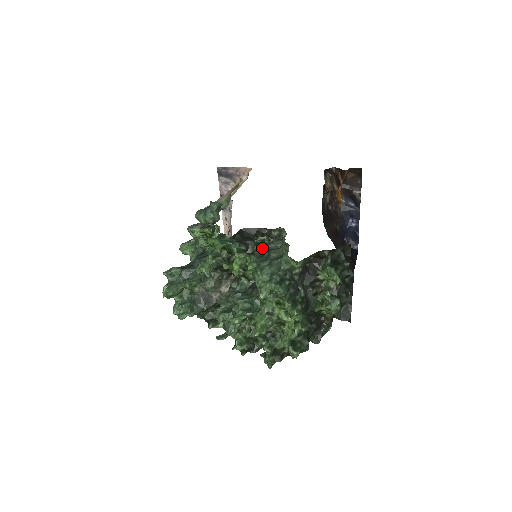
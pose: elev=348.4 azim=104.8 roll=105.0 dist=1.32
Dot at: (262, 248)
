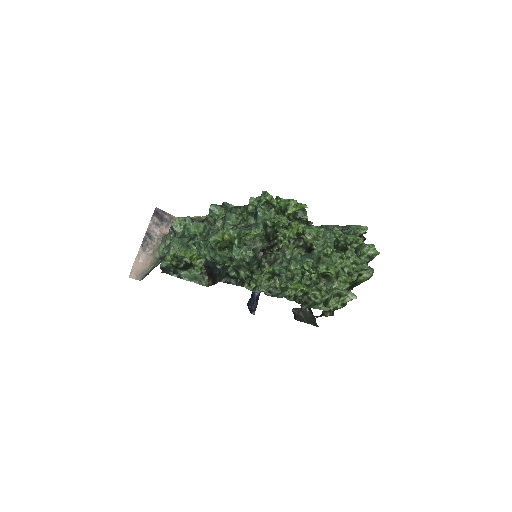
Dot at: occluded
